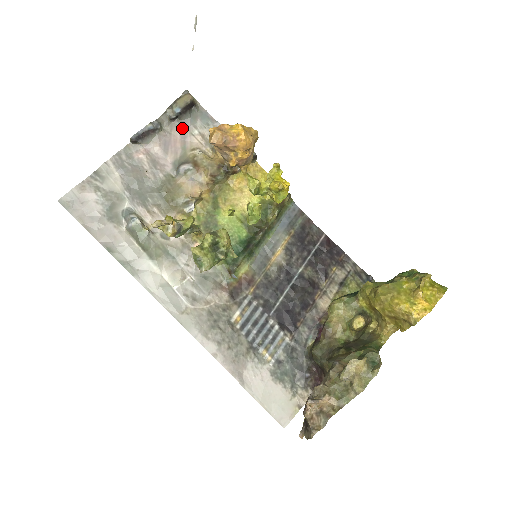
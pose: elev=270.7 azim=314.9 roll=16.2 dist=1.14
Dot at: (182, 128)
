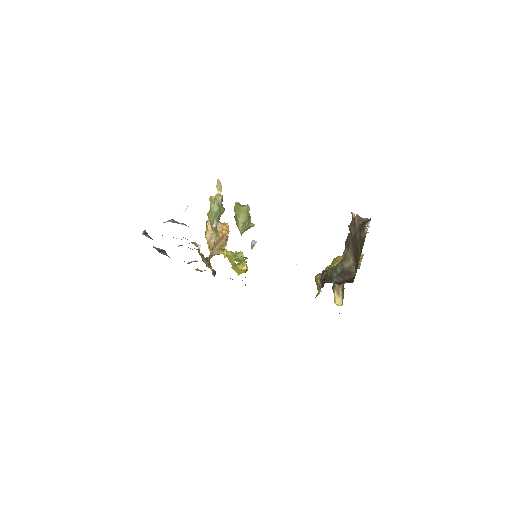
Dot at: occluded
